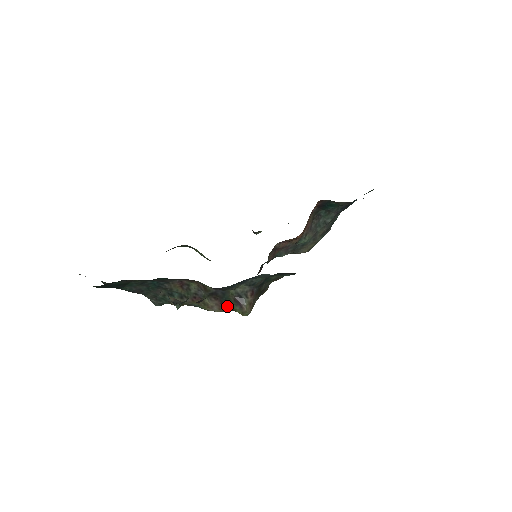
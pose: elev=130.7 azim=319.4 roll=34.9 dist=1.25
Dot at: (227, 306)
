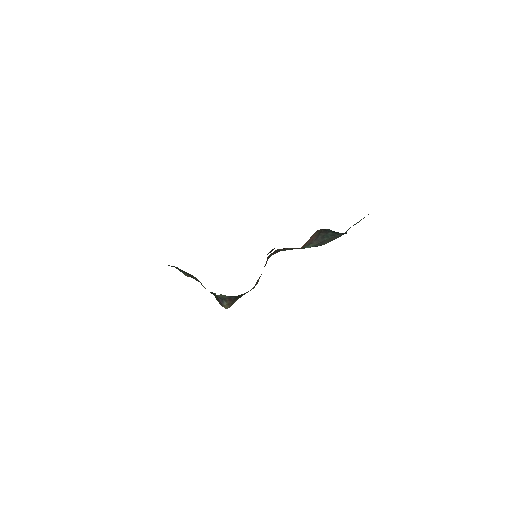
Dot at: occluded
